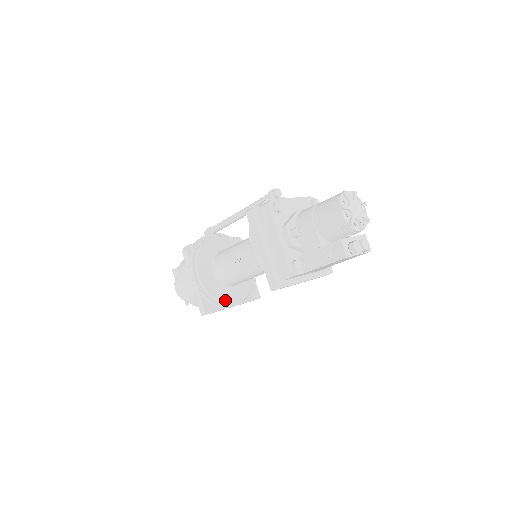
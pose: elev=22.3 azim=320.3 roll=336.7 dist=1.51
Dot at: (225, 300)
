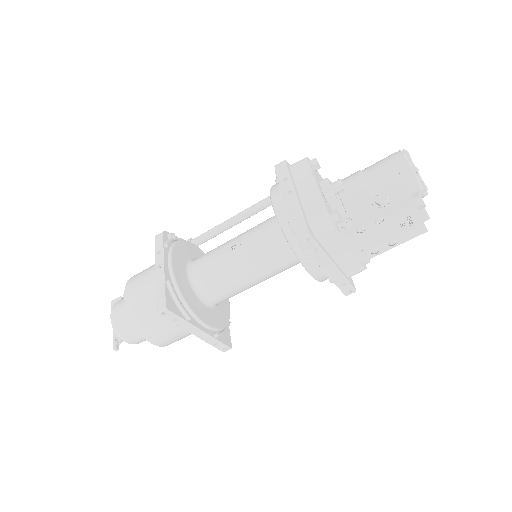
Dot at: (194, 310)
